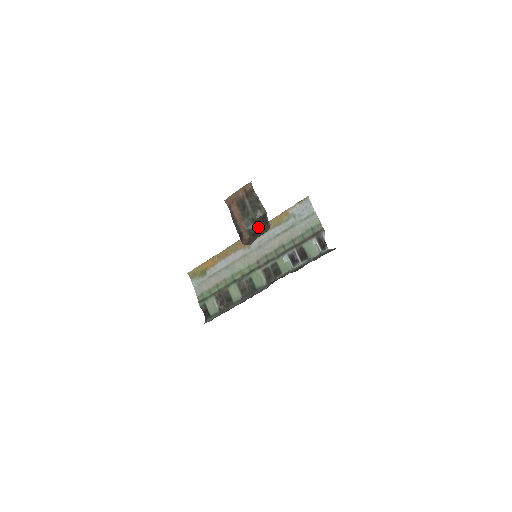
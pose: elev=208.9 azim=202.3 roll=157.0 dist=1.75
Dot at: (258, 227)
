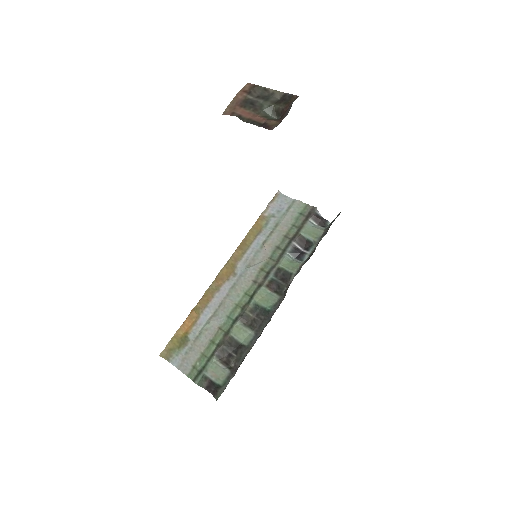
Dot at: (283, 106)
